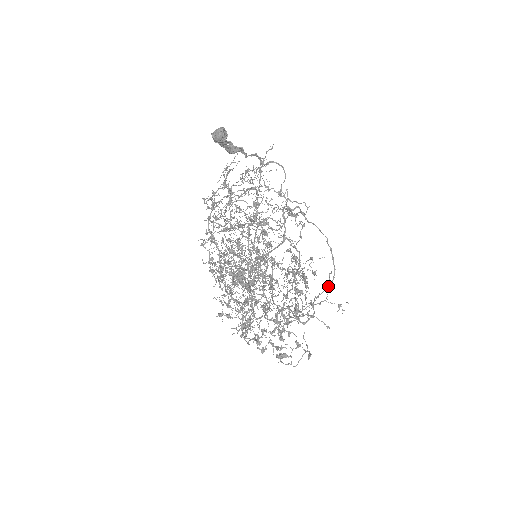
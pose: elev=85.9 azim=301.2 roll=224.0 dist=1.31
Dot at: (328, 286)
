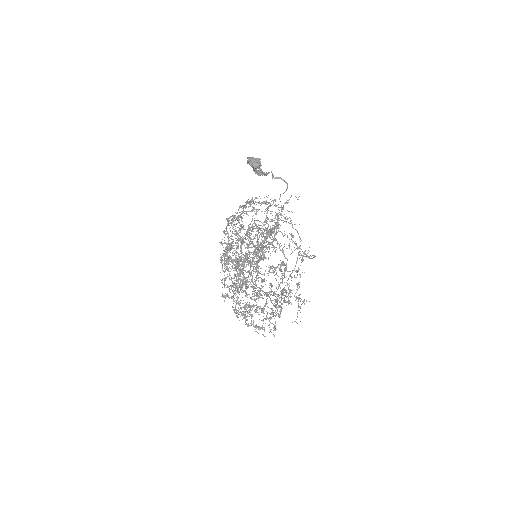
Dot at: occluded
